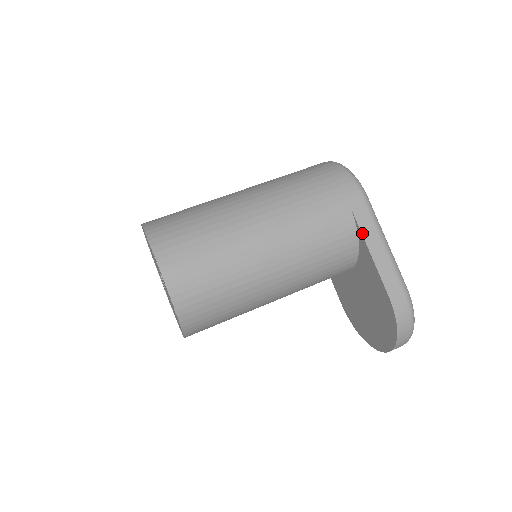
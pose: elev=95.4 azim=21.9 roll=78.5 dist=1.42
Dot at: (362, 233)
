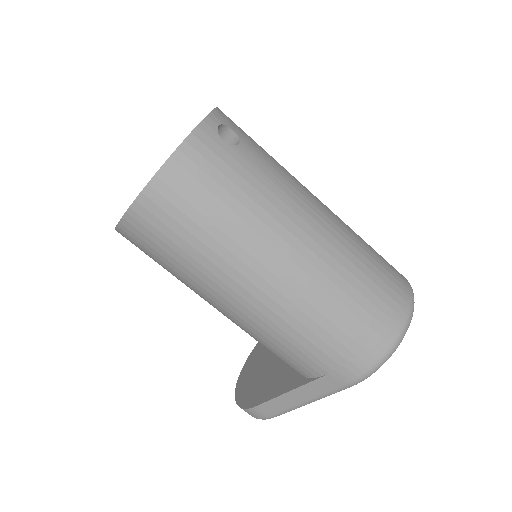
Dot at: (303, 386)
